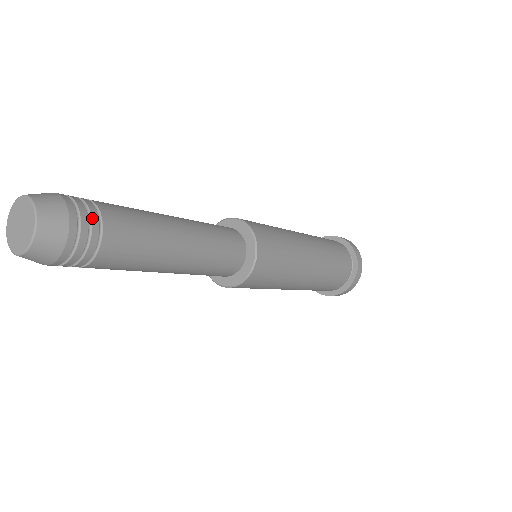
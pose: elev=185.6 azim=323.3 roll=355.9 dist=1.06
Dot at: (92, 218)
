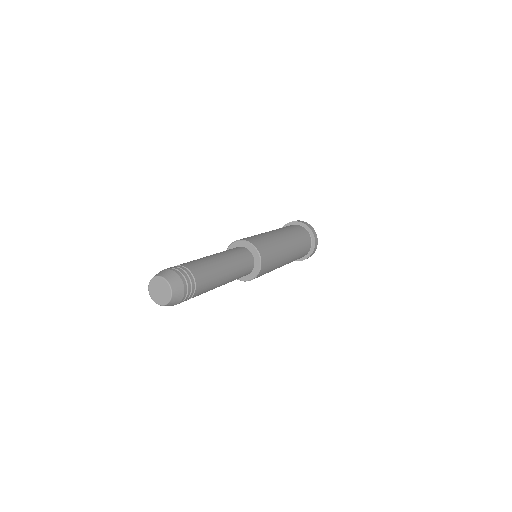
Dot at: (183, 269)
